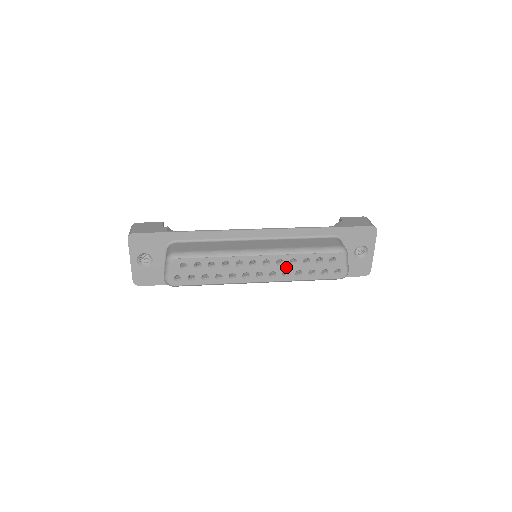
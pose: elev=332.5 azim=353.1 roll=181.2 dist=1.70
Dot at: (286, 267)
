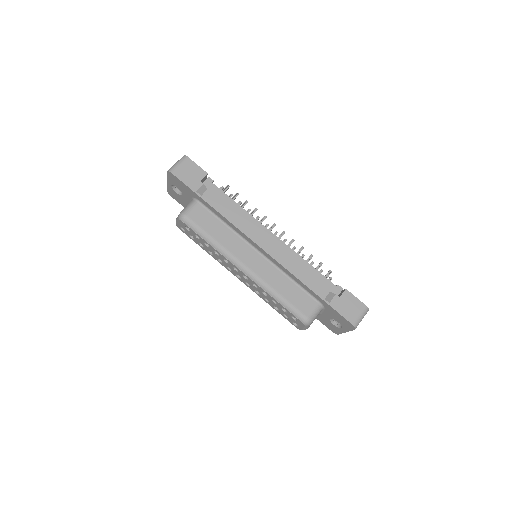
Dot at: (259, 291)
